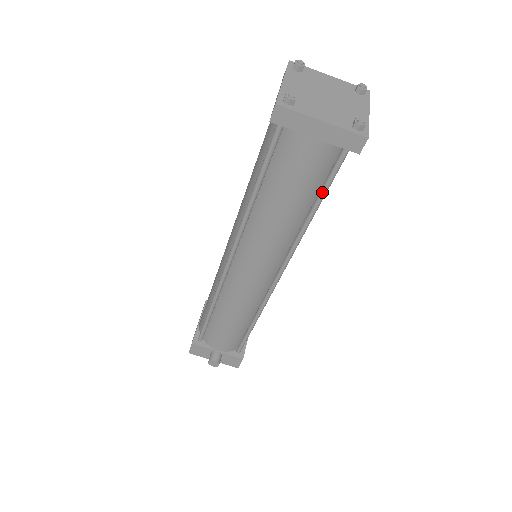
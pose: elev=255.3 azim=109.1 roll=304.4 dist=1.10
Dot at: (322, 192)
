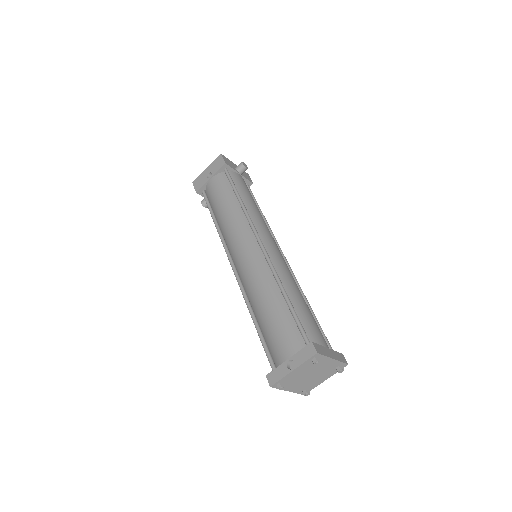
Dot at: occluded
